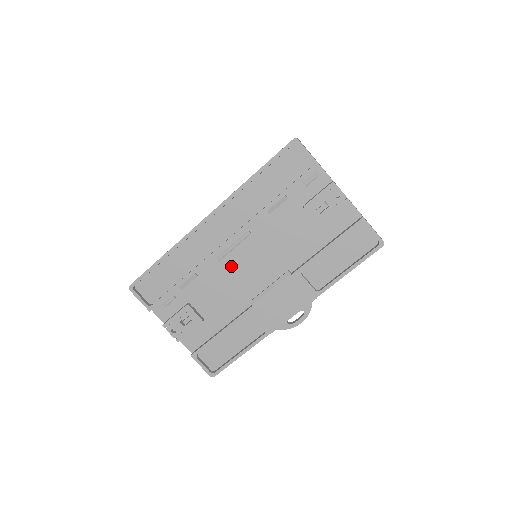
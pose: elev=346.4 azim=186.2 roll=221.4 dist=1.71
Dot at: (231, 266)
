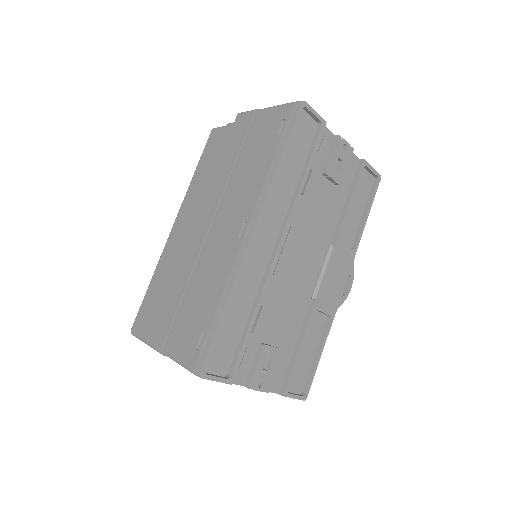
Dot at: (284, 273)
